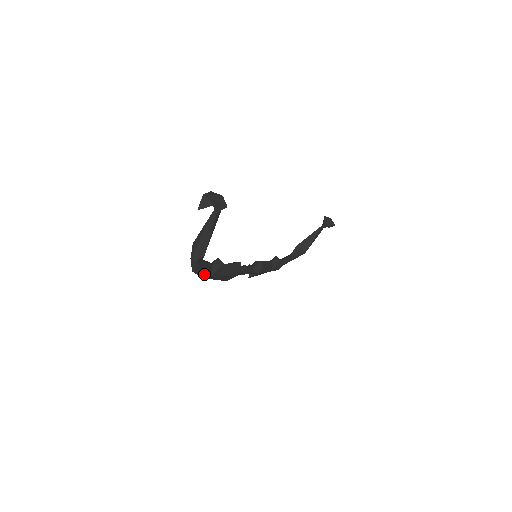
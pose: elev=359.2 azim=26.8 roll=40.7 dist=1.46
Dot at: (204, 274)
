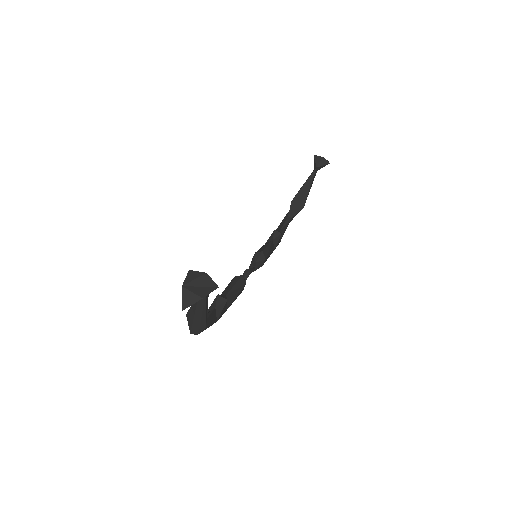
Dot at: occluded
